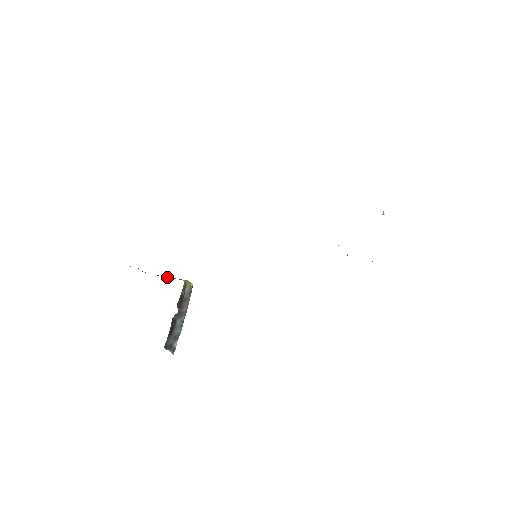
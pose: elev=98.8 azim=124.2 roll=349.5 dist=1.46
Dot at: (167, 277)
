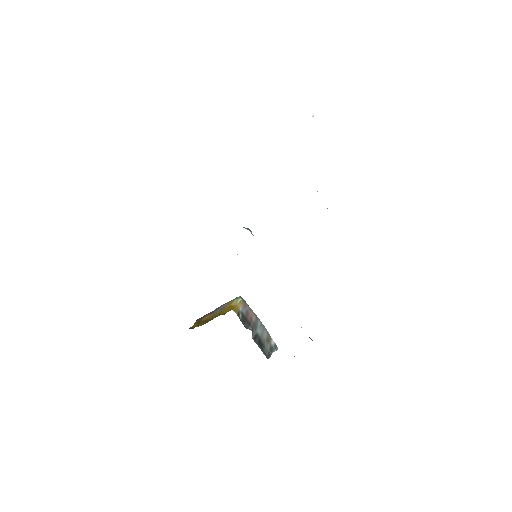
Dot at: (221, 310)
